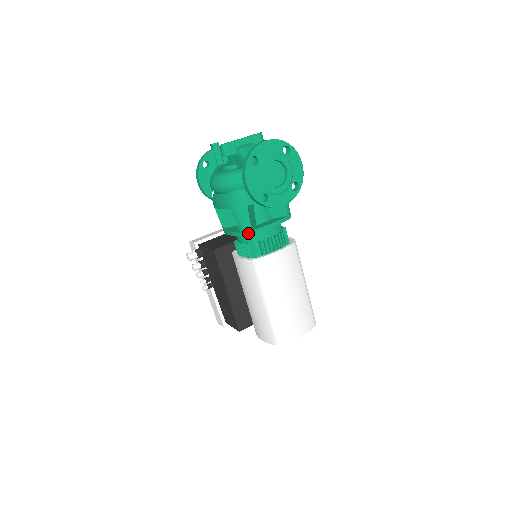
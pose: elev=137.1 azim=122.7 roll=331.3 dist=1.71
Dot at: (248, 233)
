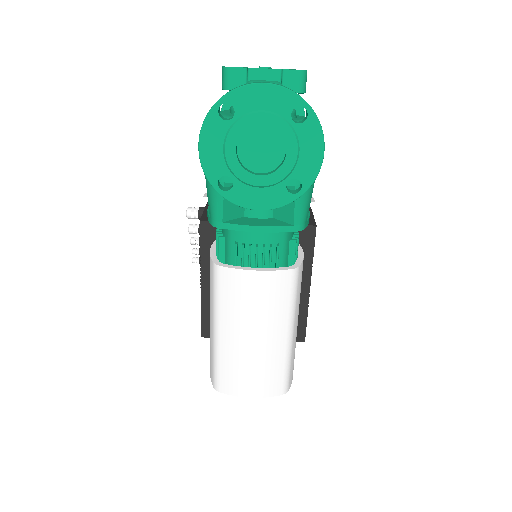
Dot at: (216, 223)
